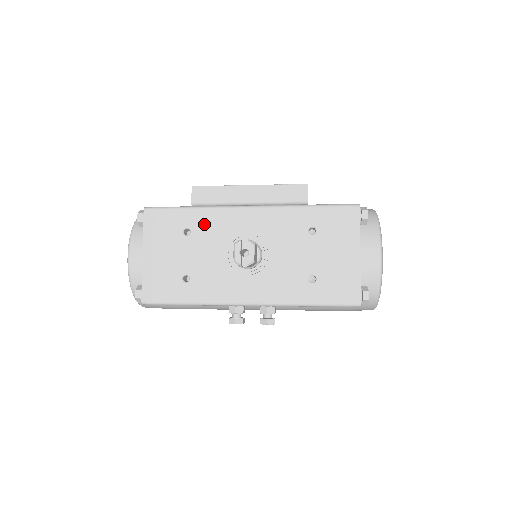
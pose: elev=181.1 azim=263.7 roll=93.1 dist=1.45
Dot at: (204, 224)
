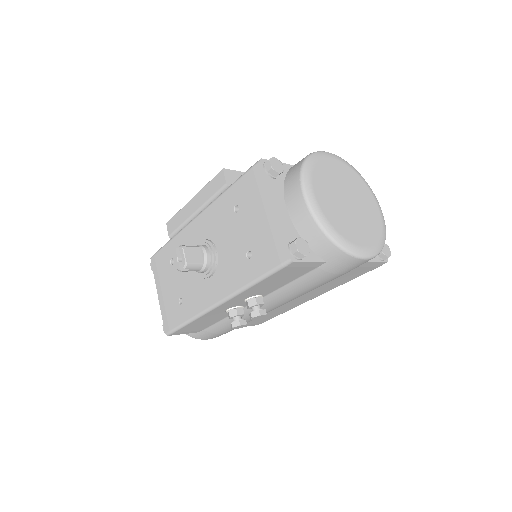
Dot at: occluded
